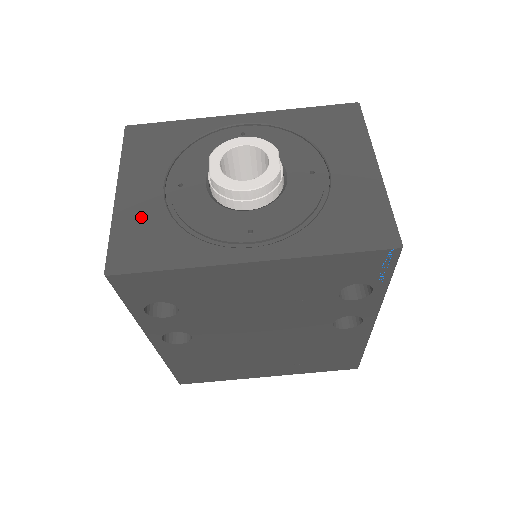
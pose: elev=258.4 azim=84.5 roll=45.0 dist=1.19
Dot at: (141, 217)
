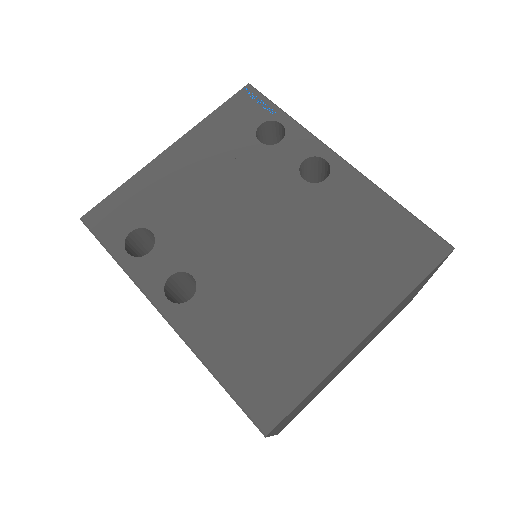
Dot at: occluded
